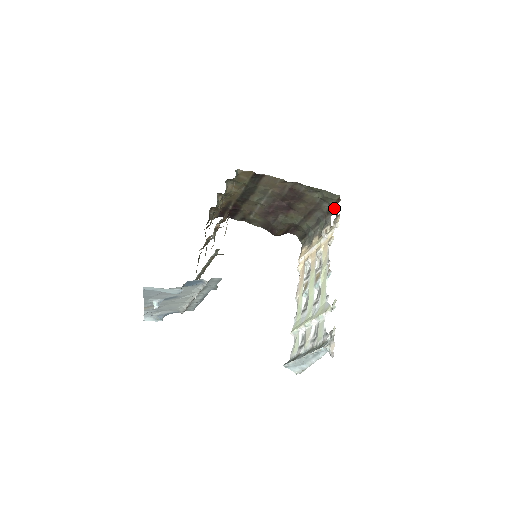
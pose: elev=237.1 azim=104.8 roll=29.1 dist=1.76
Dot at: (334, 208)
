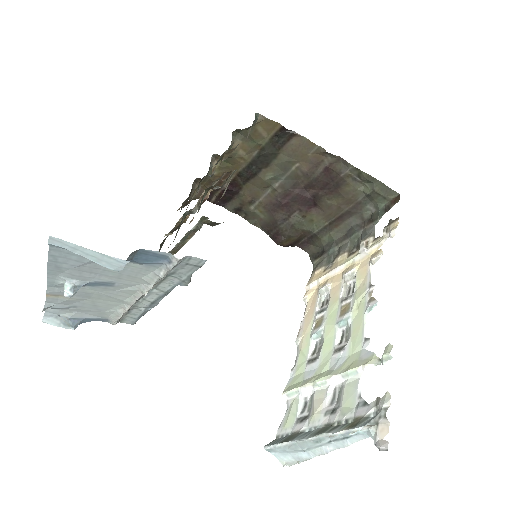
Dot at: (384, 213)
